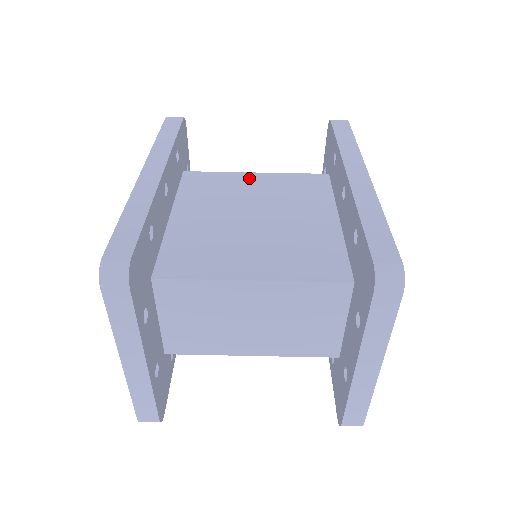
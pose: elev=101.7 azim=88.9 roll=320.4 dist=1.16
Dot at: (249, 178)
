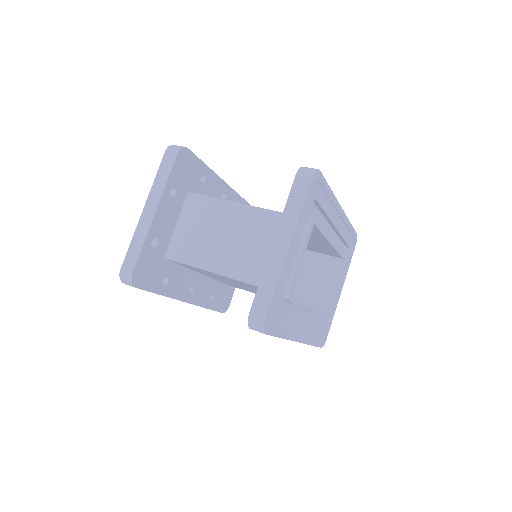
Dot at: occluded
